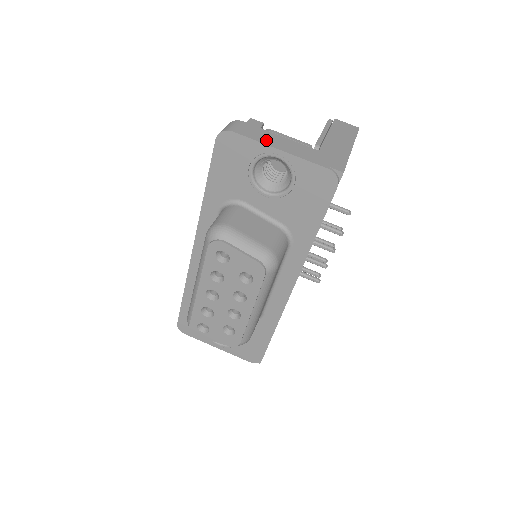
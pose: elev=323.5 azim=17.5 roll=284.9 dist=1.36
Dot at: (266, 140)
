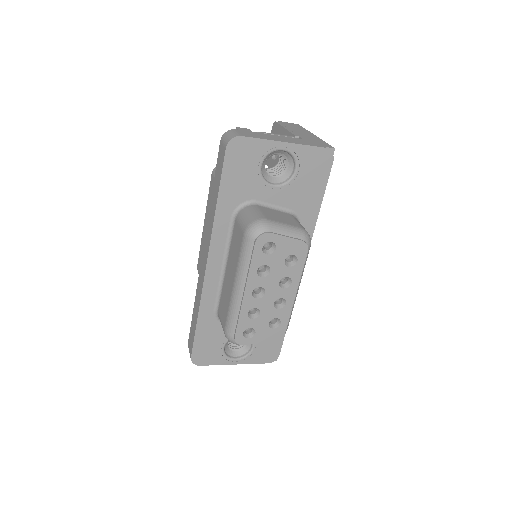
Dot at: (268, 138)
